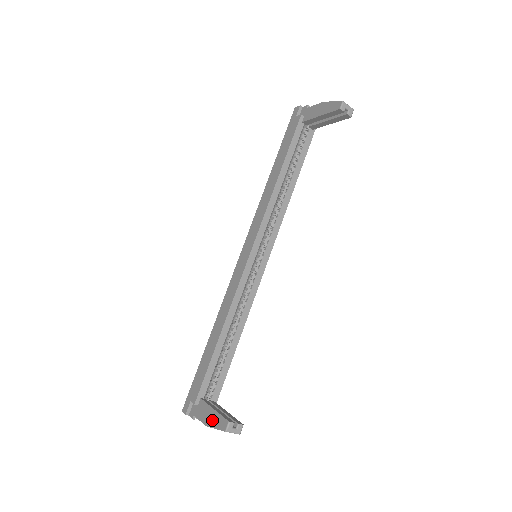
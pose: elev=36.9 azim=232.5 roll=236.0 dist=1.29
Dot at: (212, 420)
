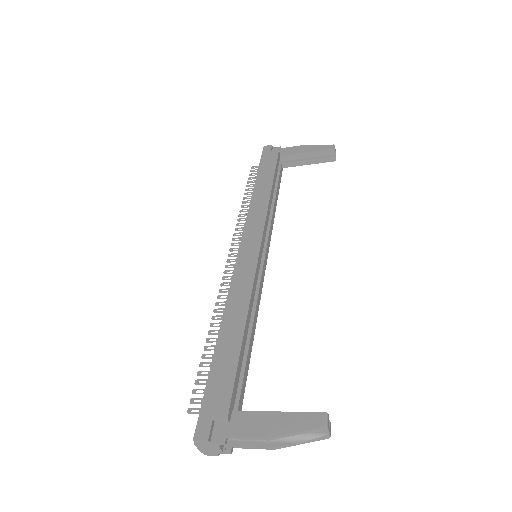
Dot at: (284, 425)
